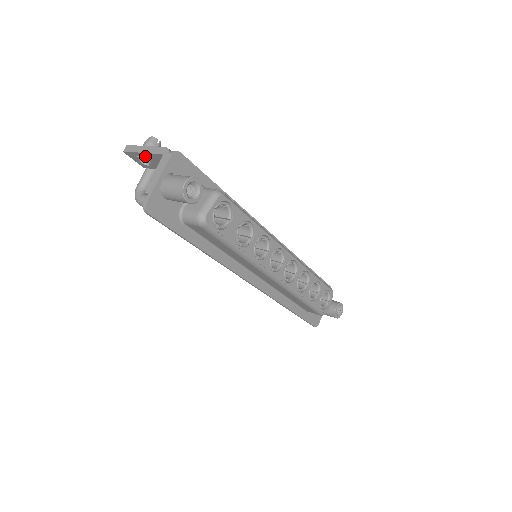
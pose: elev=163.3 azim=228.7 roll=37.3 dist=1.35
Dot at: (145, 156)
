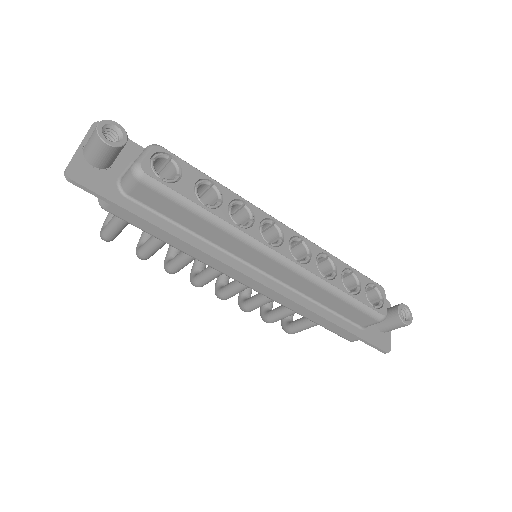
Dot at: occluded
